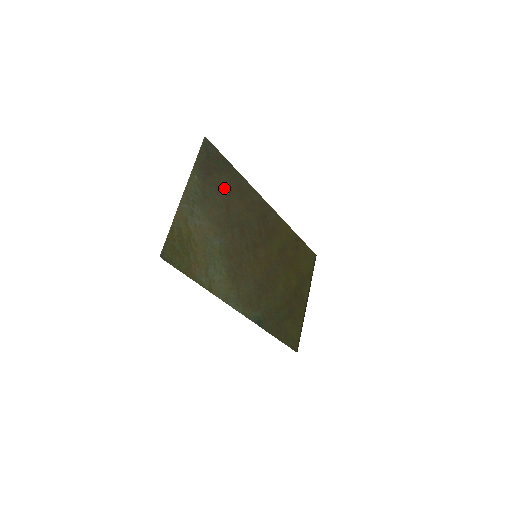
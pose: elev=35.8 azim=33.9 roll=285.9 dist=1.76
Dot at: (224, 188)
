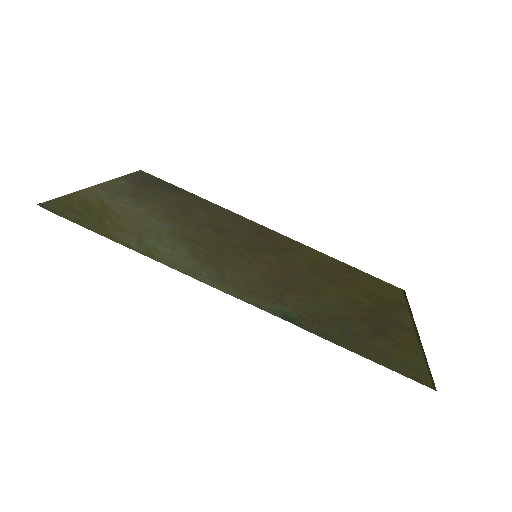
Dot at: (177, 200)
